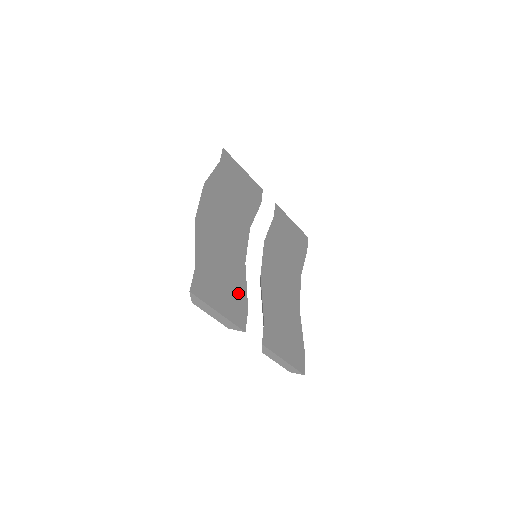
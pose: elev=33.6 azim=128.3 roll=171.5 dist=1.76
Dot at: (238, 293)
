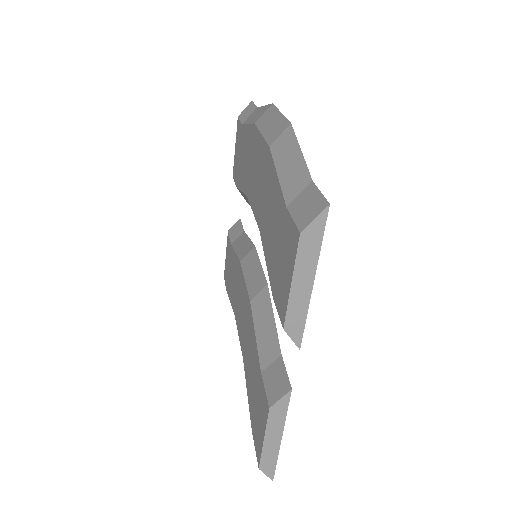
Dot at: occluded
